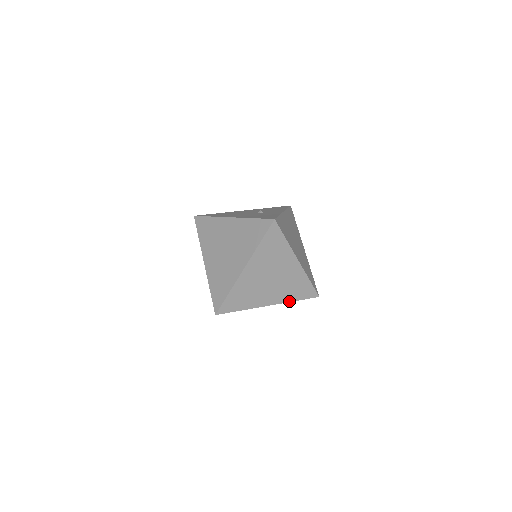
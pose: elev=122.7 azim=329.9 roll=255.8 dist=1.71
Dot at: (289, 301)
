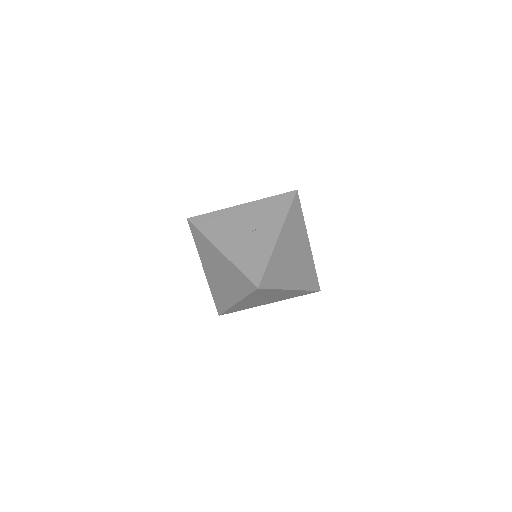
Dot at: (289, 298)
